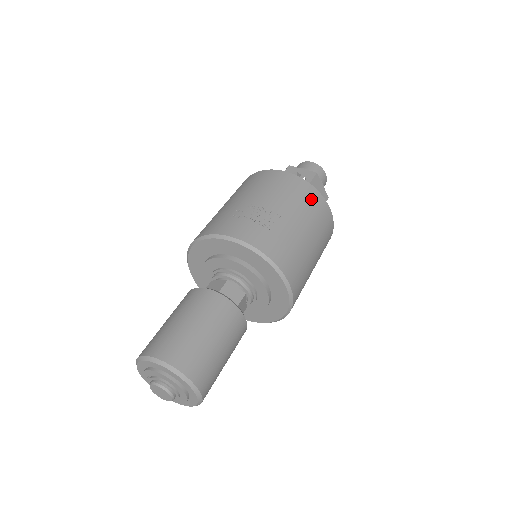
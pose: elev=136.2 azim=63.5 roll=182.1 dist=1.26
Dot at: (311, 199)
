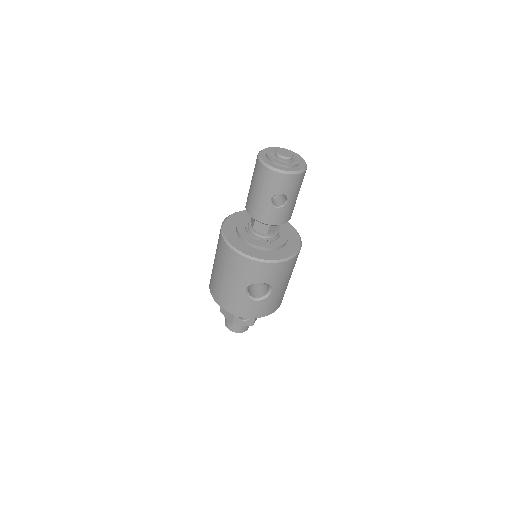
Dot at: occluded
